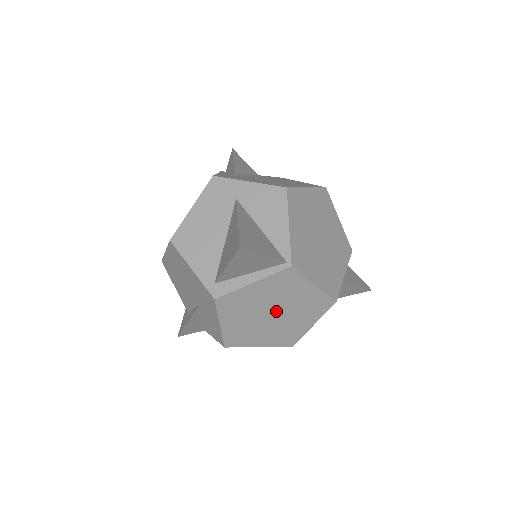
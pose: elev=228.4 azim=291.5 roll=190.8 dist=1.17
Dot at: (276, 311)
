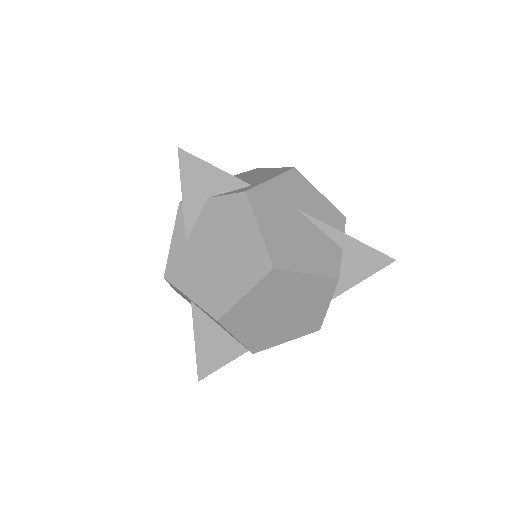
Dot at: occluded
